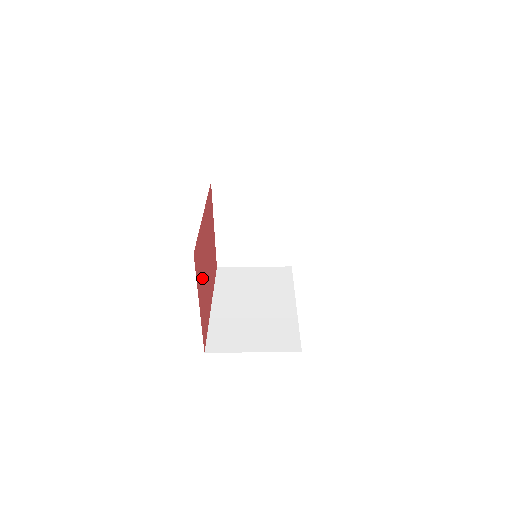
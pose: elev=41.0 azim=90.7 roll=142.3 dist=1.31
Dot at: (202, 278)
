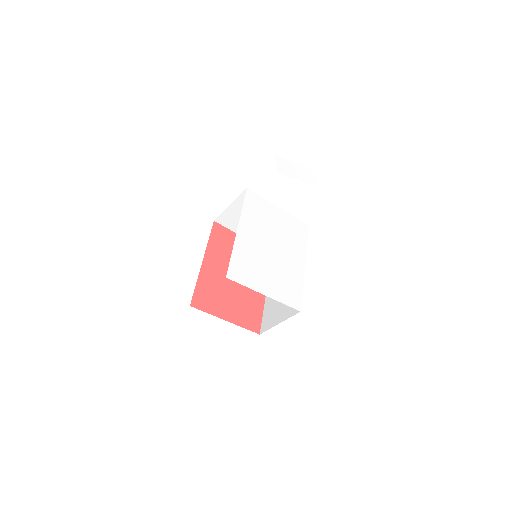
Dot at: (224, 299)
